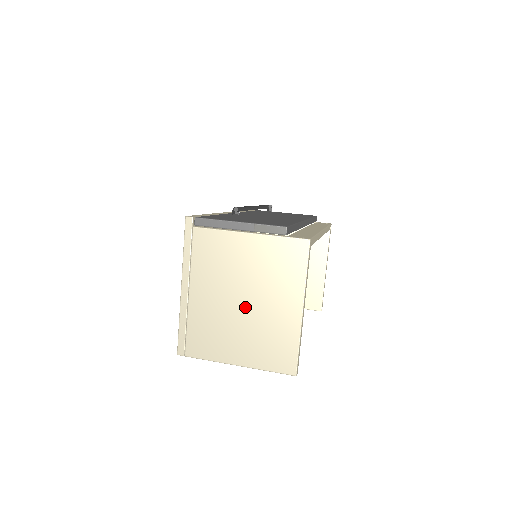
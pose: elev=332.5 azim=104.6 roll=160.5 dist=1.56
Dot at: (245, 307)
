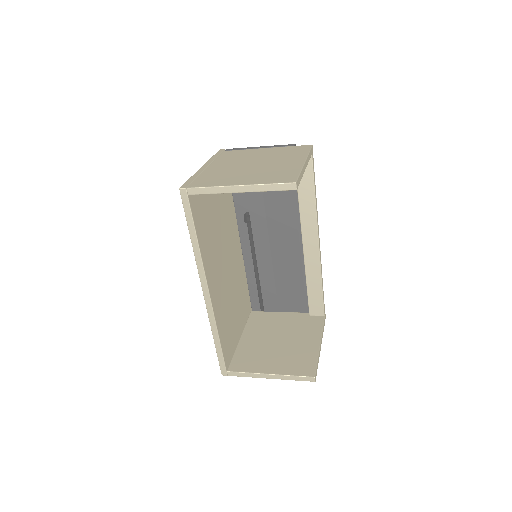
Dot at: (255, 166)
